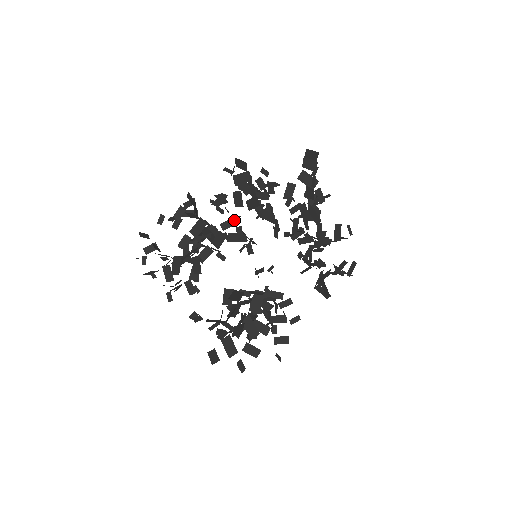
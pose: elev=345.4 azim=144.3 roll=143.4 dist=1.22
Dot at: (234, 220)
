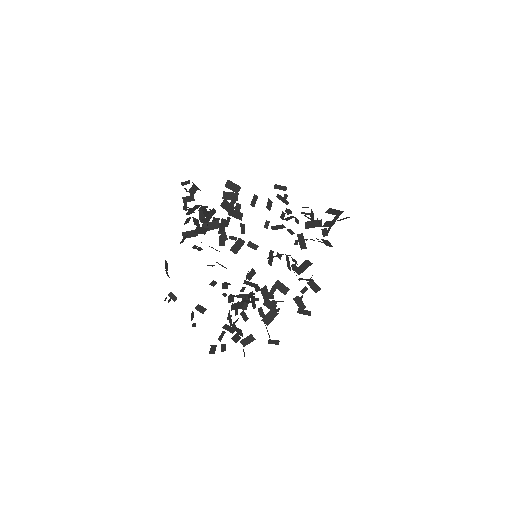
Dot at: occluded
